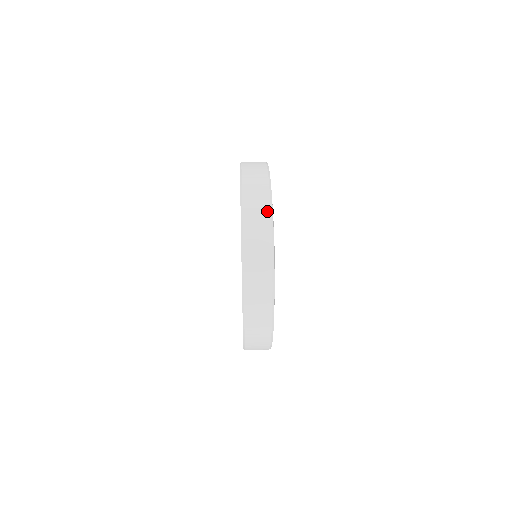
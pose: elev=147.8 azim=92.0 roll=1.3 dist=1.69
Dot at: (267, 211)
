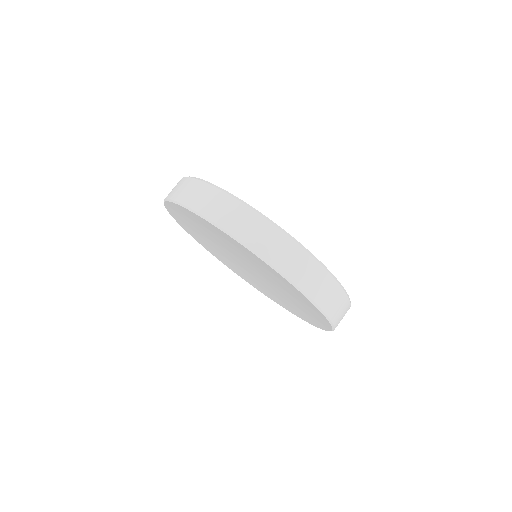
Dot at: (219, 194)
